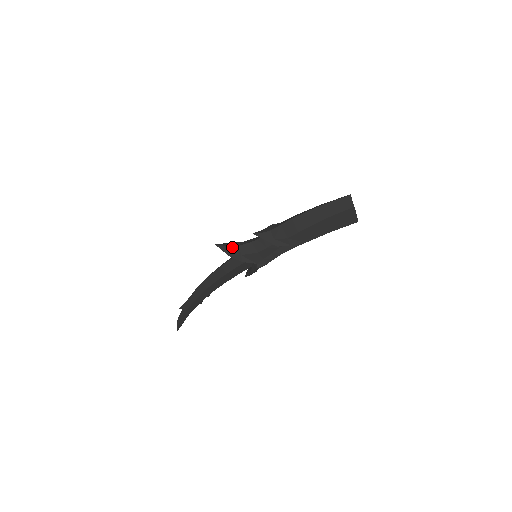
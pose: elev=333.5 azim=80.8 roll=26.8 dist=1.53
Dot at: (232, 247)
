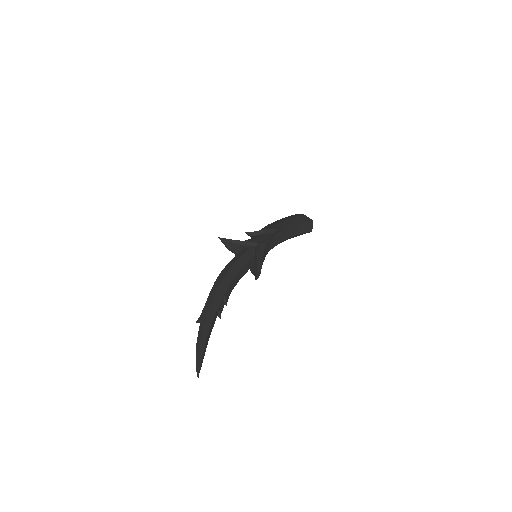
Dot at: occluded
